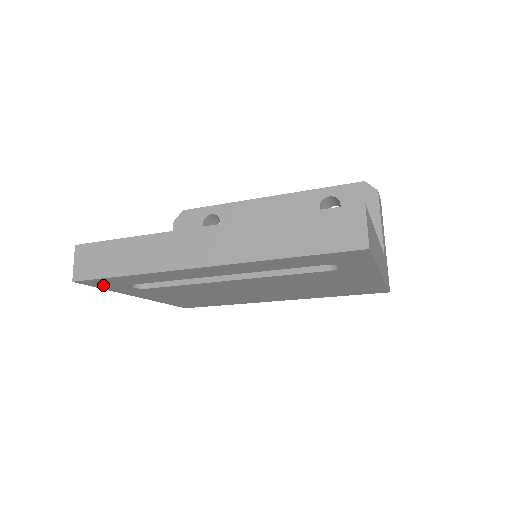
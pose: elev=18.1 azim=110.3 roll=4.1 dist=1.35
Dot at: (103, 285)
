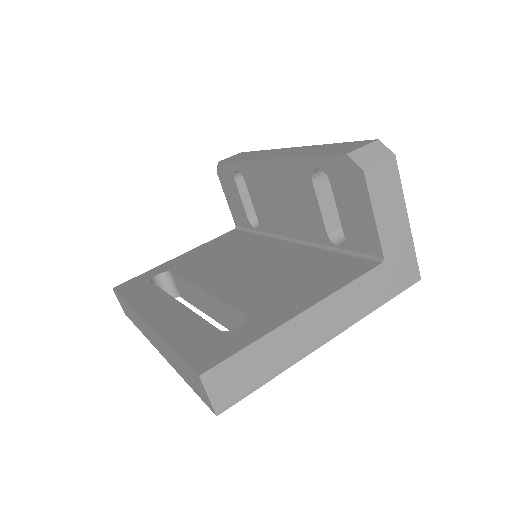
Dot at: occluded
